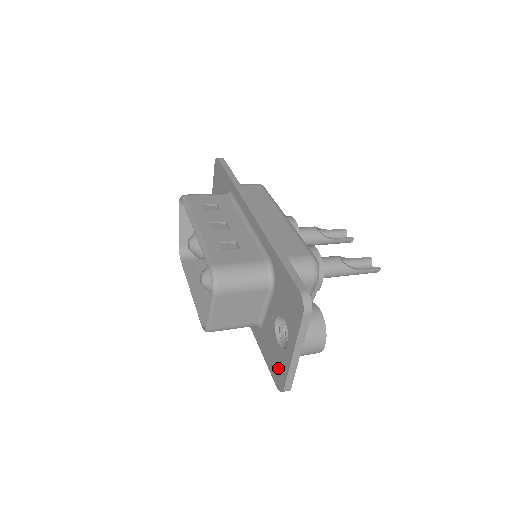
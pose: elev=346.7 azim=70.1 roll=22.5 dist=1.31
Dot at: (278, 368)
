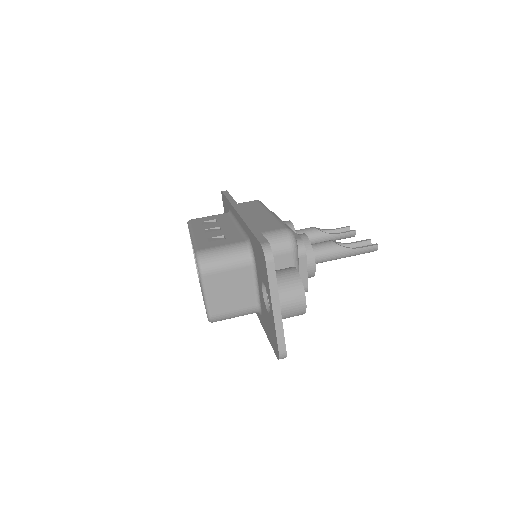
Dot at: (273, 336)
